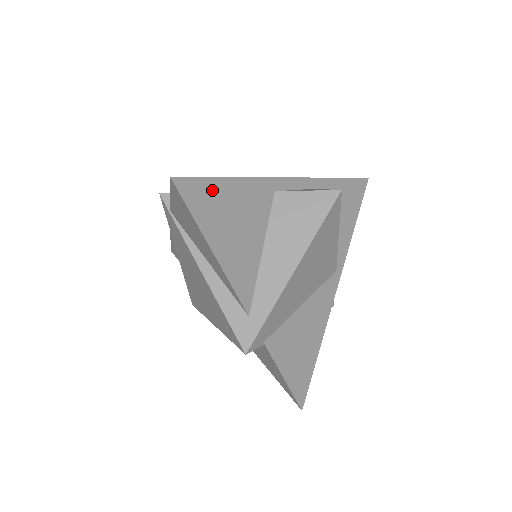
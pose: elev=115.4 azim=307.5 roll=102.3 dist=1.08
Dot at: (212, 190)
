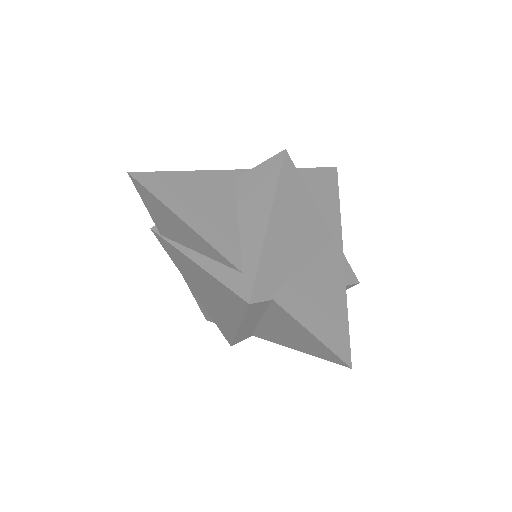
Dot at: (170, 179)
